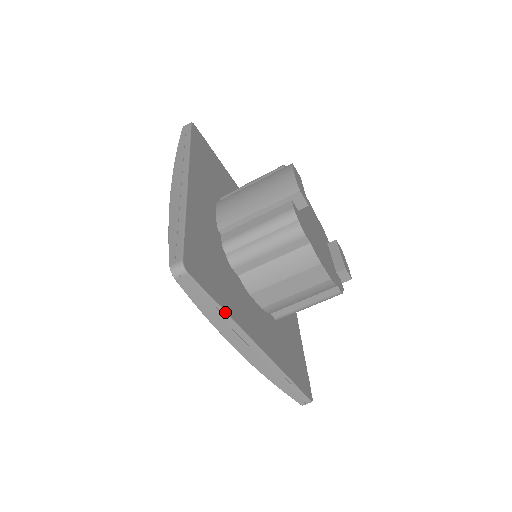
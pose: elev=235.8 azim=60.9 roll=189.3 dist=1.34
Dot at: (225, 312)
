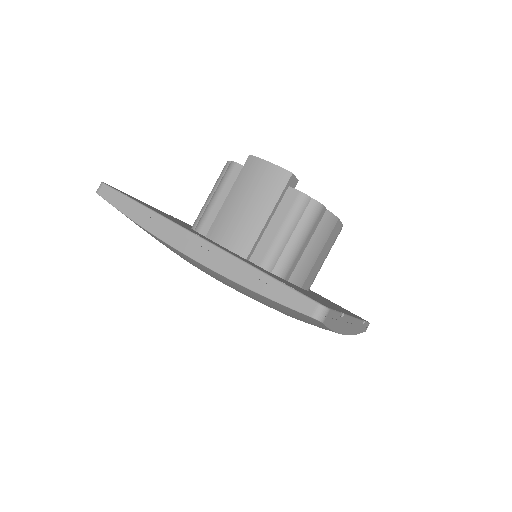
Dot at: (342, 314)
